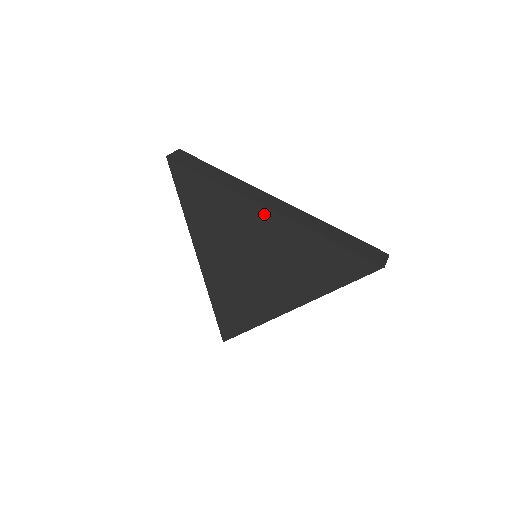
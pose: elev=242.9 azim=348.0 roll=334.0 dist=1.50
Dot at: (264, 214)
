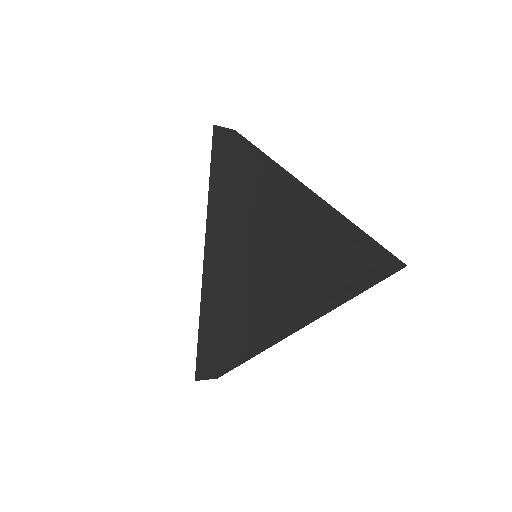
Dot at: (268, 184)
